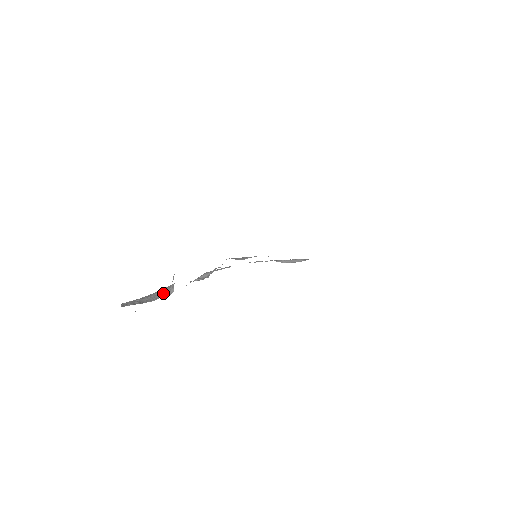
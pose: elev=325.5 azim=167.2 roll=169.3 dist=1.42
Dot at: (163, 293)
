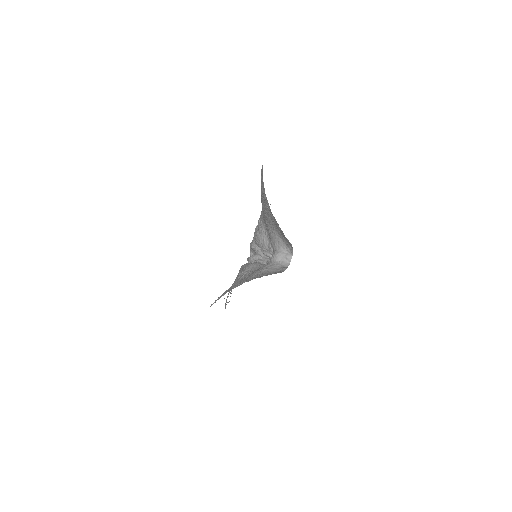
Dot at: (277, 267)
